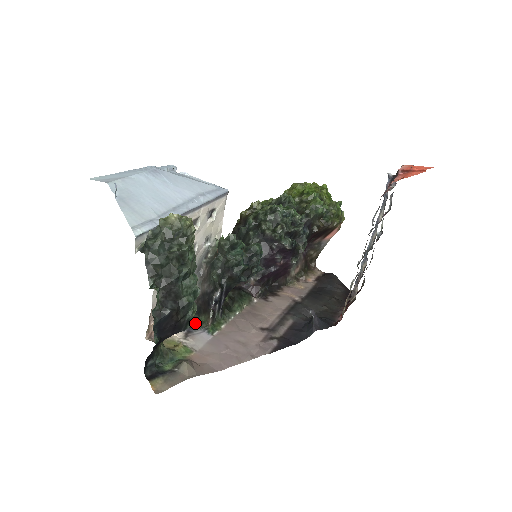
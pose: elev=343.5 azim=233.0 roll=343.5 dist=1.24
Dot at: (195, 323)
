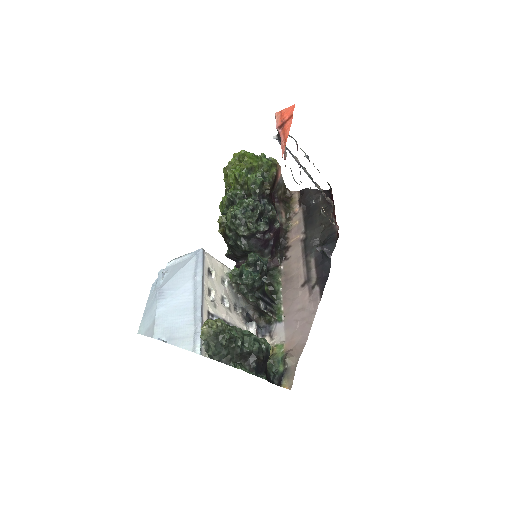
Dot at: (267, 323)
